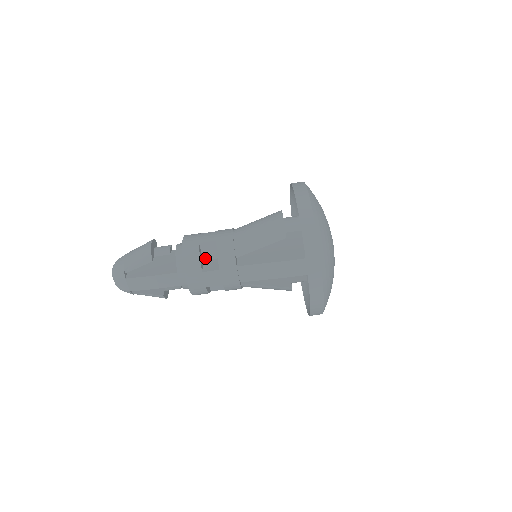
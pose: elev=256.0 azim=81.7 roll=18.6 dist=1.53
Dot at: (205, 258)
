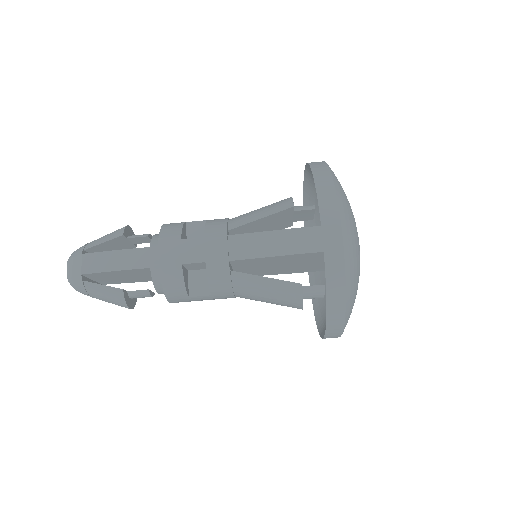
Dot at: occluded
